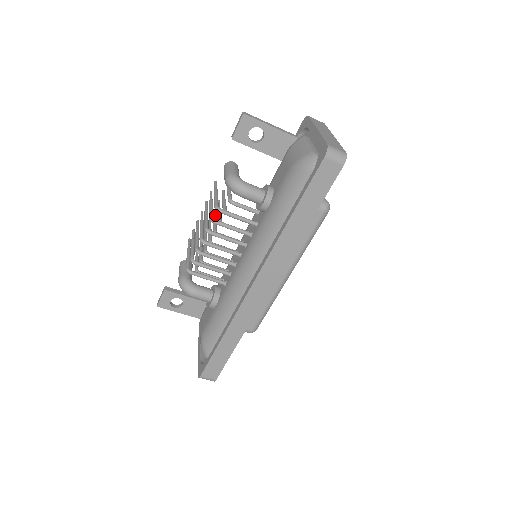
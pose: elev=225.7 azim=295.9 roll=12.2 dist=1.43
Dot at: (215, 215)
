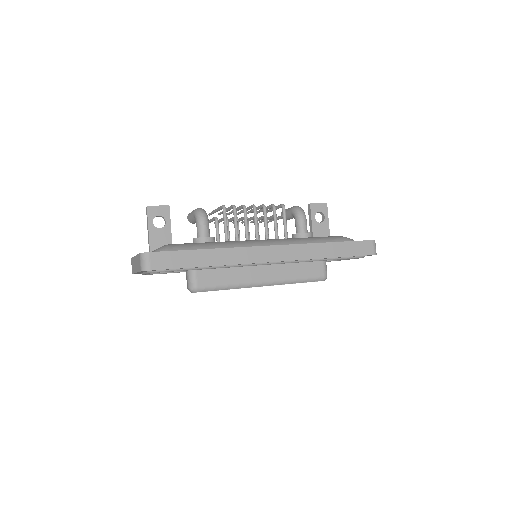
Dot at: occluded
